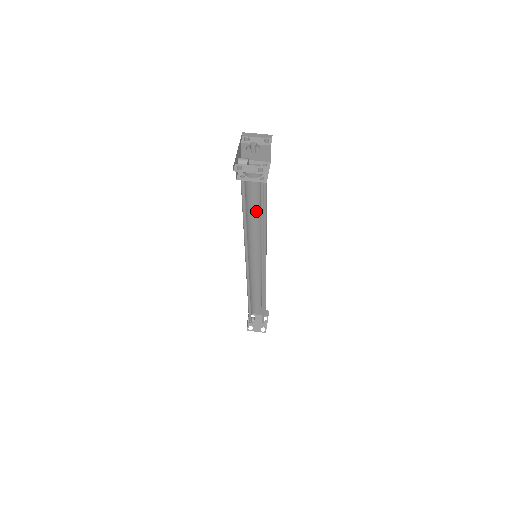
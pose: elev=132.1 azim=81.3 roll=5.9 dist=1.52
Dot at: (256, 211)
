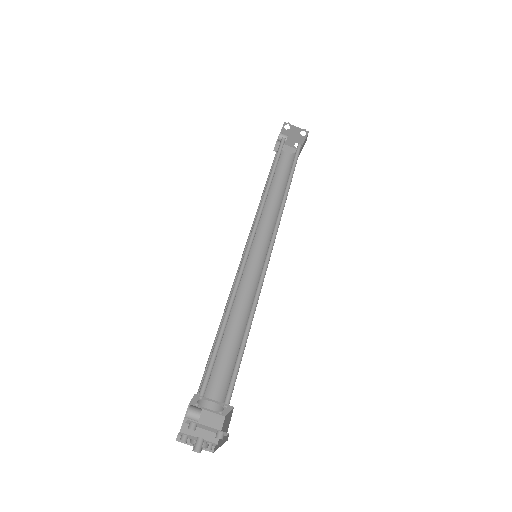
Dot at: occluded
